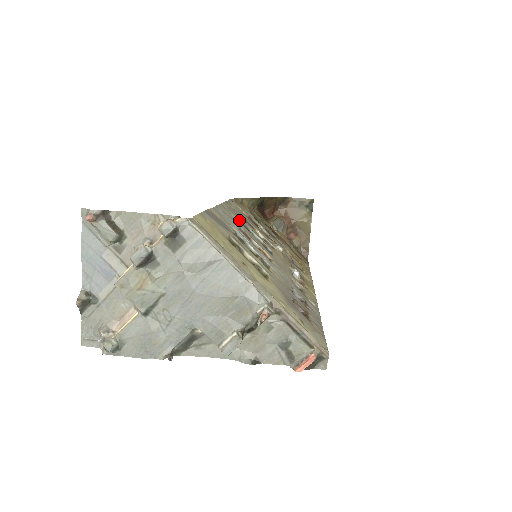
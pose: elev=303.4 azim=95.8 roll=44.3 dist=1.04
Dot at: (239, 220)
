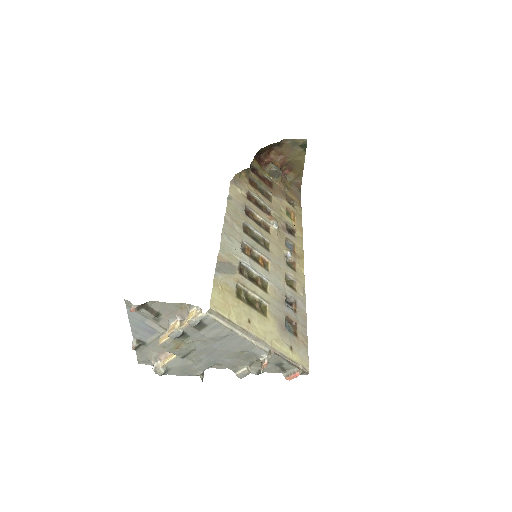
Dot at: (241, 227)
